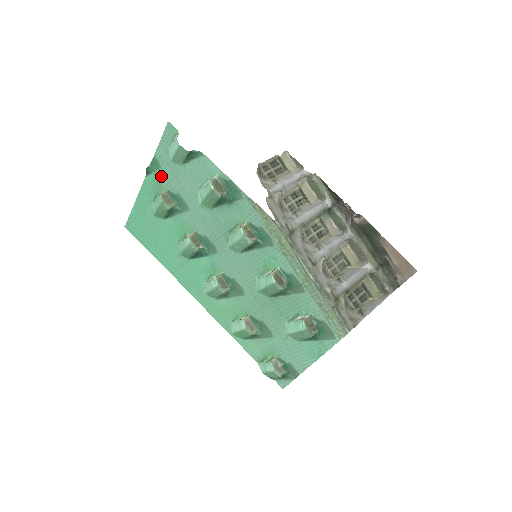
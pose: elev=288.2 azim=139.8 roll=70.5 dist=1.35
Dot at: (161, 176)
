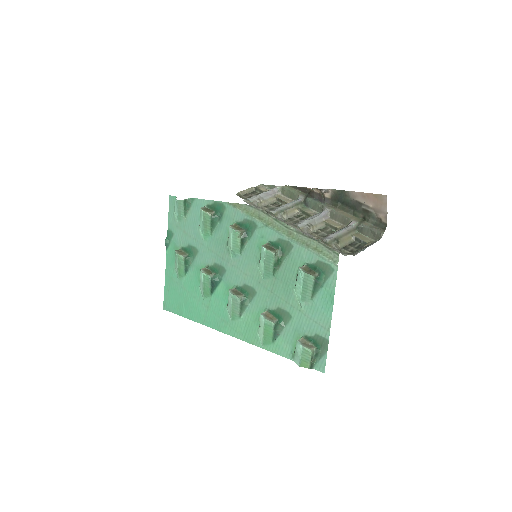
Dot at: (175, 240)
